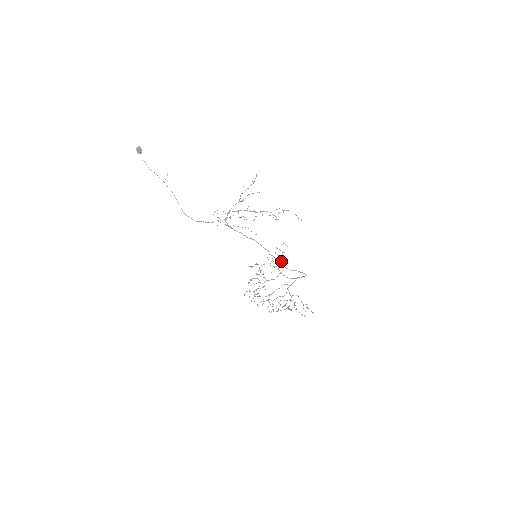
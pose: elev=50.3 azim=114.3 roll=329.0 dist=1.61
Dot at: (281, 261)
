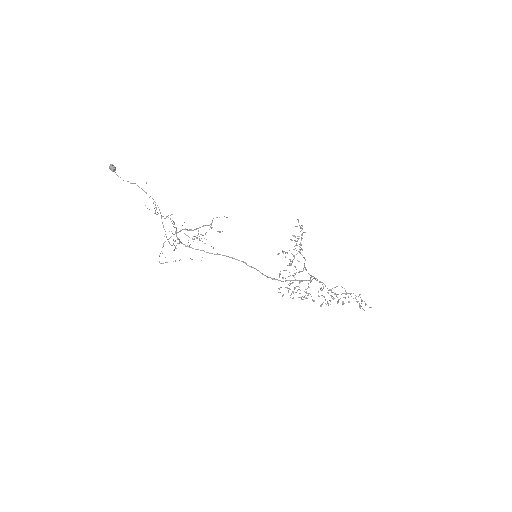
Dot at: (300, 247)
